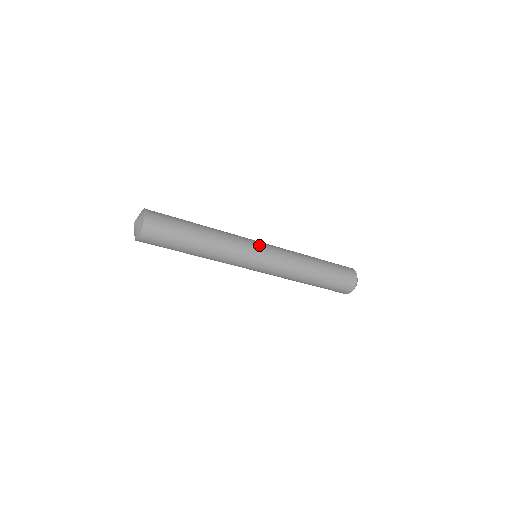
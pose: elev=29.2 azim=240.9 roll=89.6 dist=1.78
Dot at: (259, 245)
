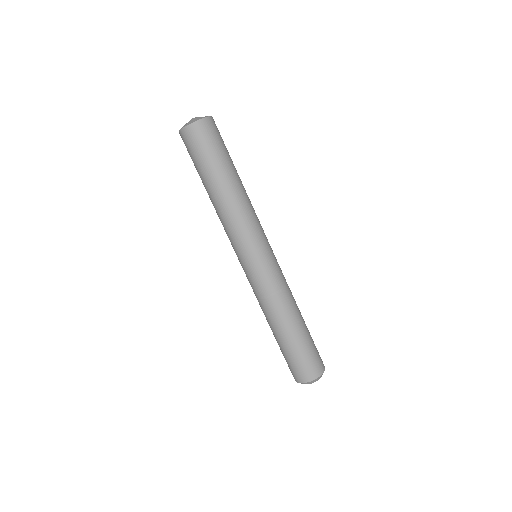
Dot at: occluded
